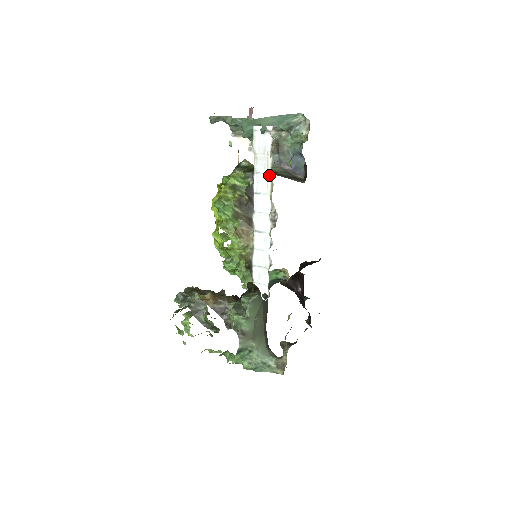
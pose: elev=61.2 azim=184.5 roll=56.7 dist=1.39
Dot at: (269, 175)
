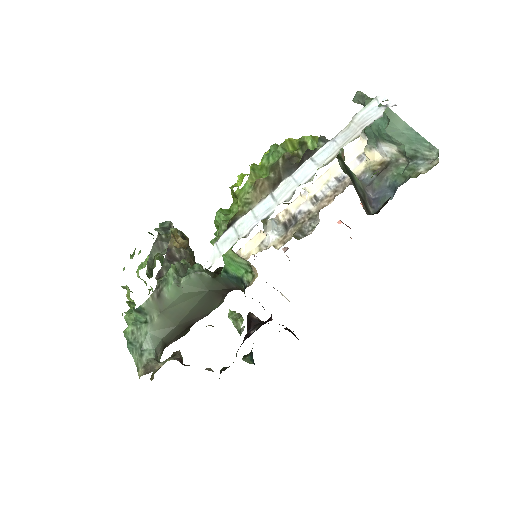
Dot at: occluded
